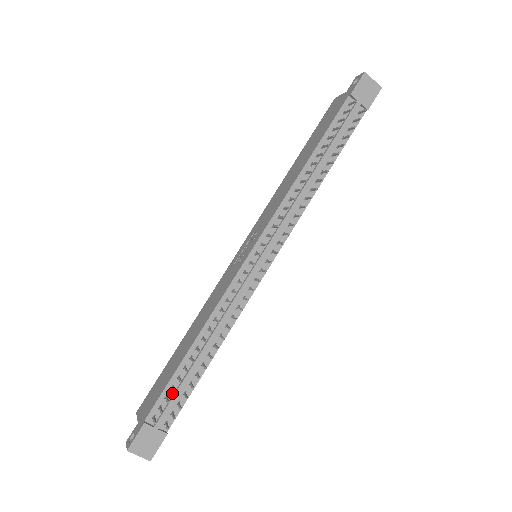
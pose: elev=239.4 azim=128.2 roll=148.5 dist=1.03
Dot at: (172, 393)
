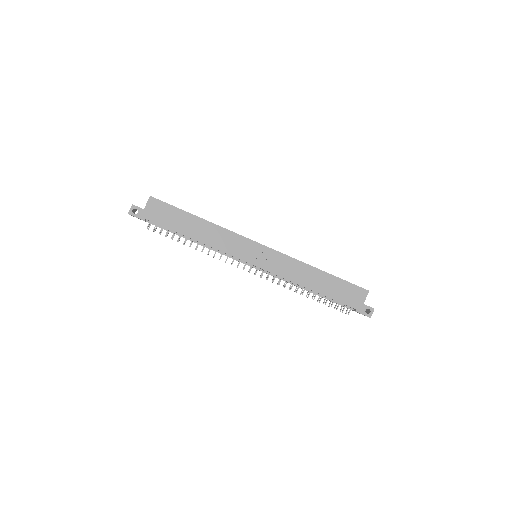
Dot at: (166, 228)
